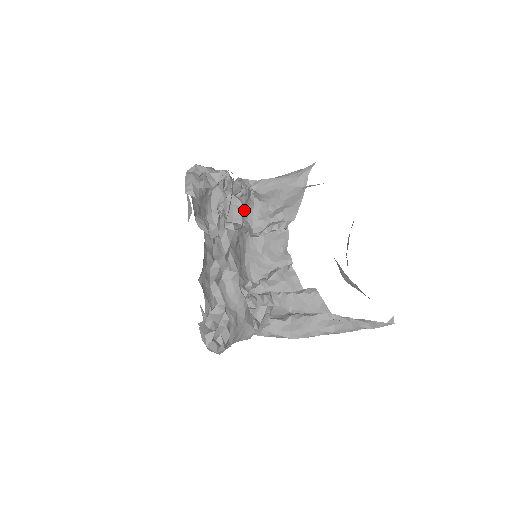
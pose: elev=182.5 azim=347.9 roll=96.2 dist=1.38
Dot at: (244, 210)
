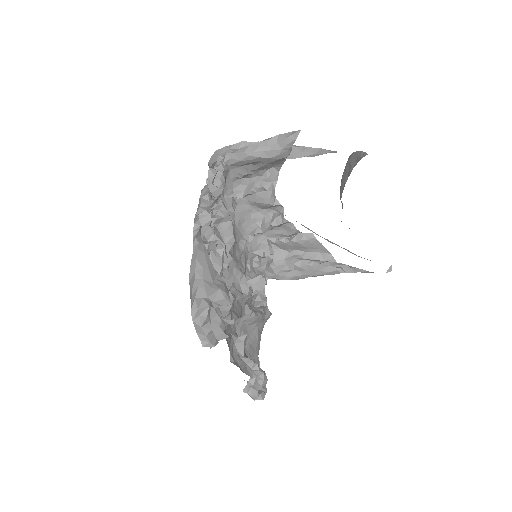
Dot at: occluded
